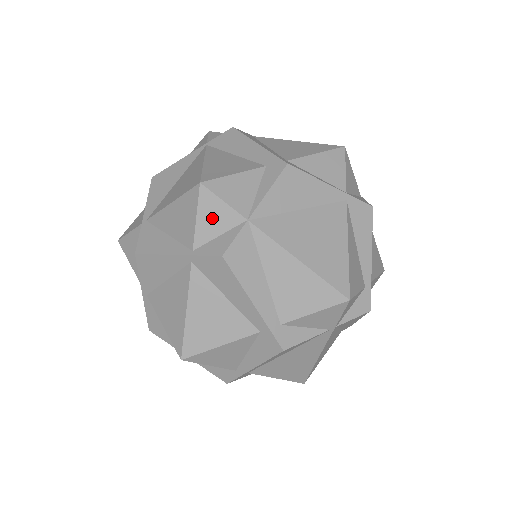
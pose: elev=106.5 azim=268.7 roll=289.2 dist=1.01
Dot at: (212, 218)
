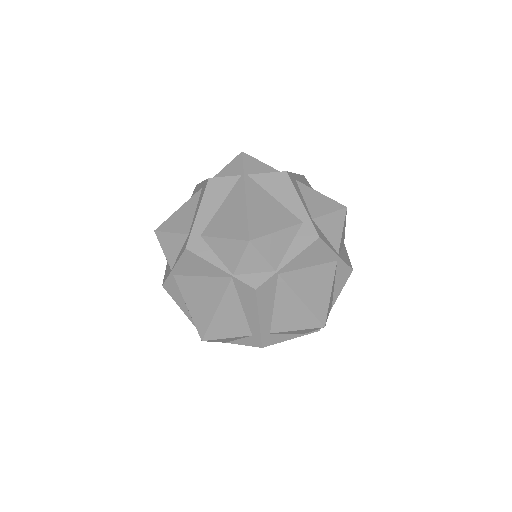
Dot at: occluded
